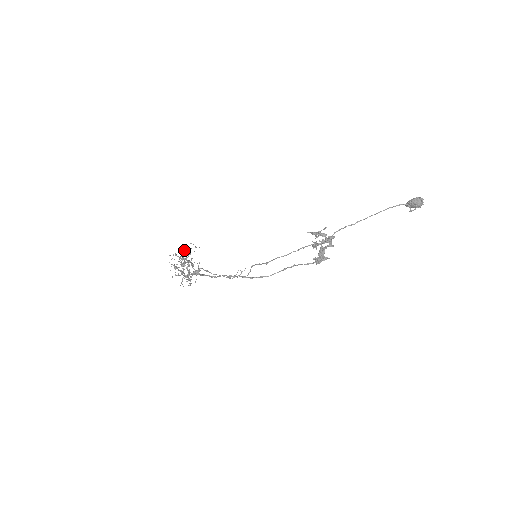
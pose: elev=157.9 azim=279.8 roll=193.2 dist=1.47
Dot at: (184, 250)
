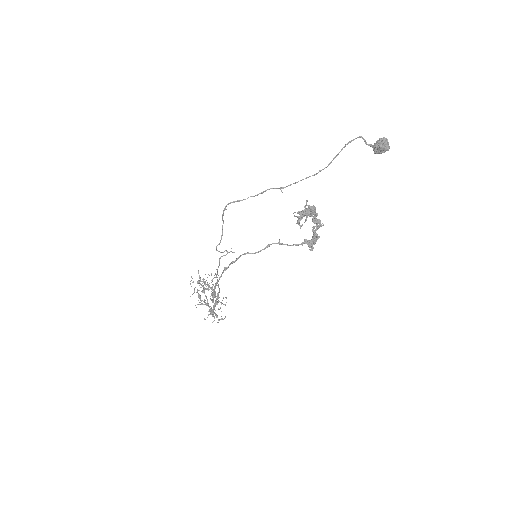
Dot at: (207, 277)
